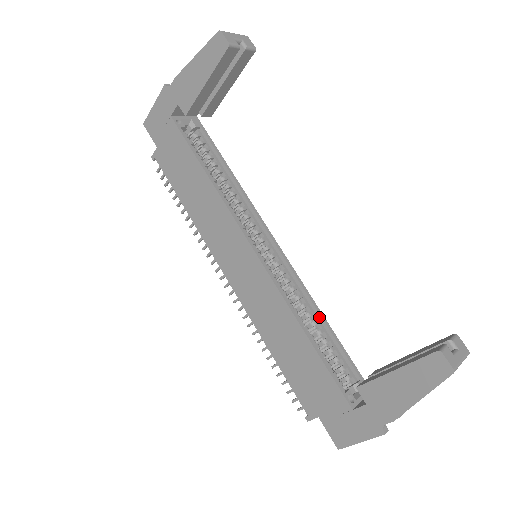
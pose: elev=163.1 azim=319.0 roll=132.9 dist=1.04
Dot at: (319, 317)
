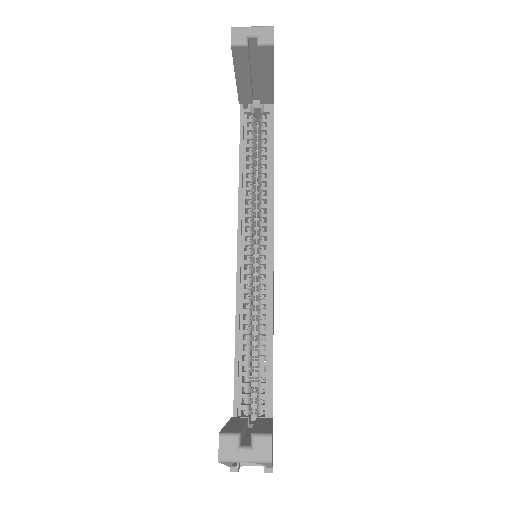
Dot at: (269, 339)
